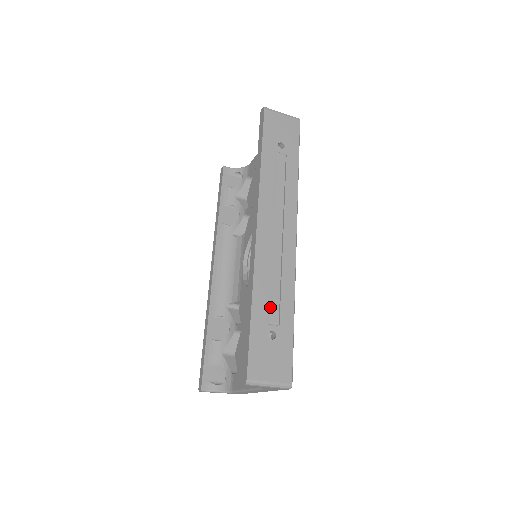
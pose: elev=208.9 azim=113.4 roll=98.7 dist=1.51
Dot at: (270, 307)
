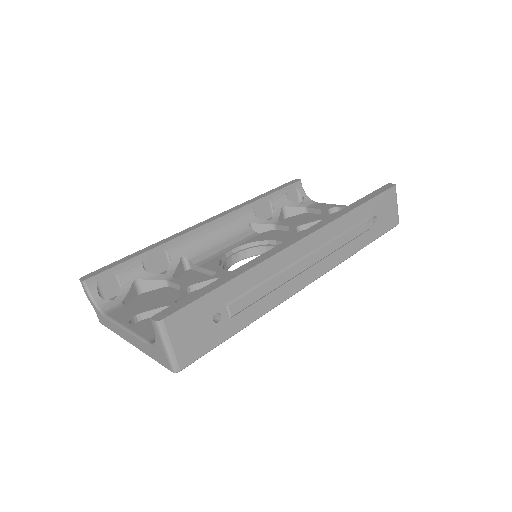
Dot at: (243, 298)
